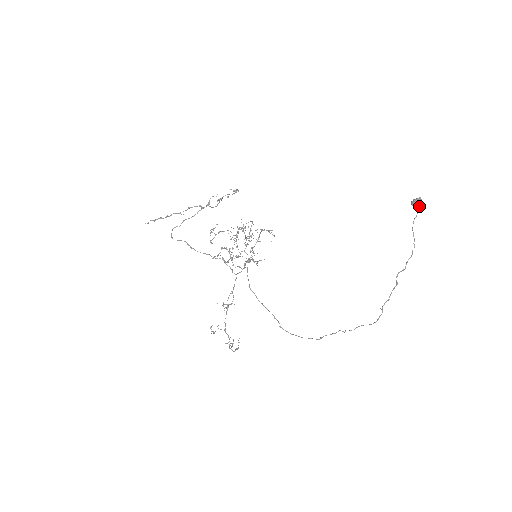
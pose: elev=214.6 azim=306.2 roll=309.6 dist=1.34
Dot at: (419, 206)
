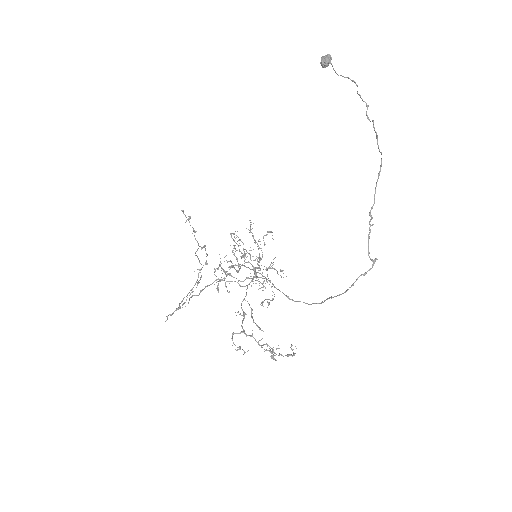
Dot at: (327, 59)
